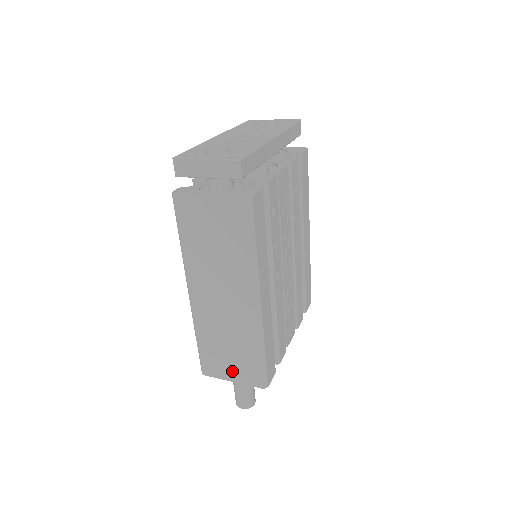
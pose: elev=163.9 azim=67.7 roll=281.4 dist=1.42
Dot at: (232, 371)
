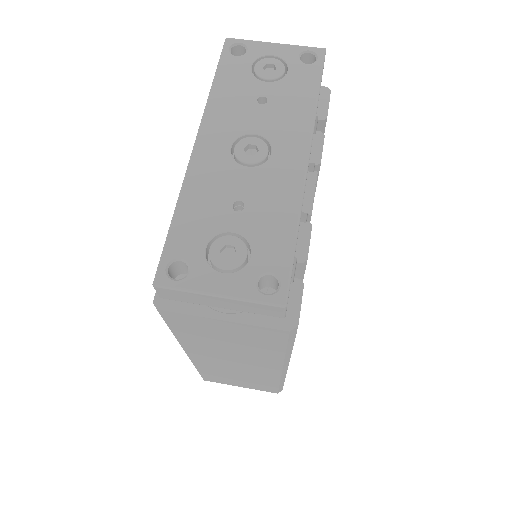
Dot at: (241, 384)
